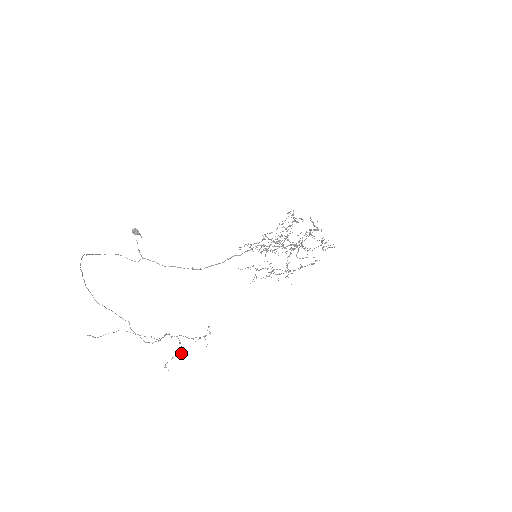
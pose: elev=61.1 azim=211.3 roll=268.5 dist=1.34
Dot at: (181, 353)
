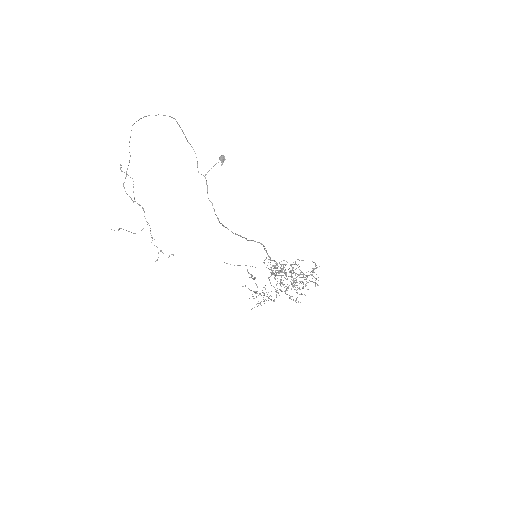
Dot at: (135, 233)
